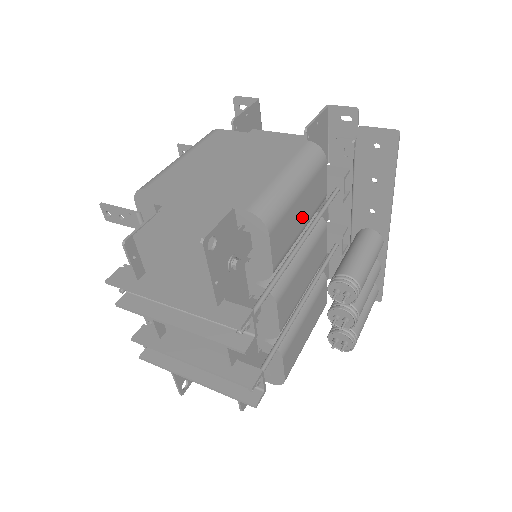
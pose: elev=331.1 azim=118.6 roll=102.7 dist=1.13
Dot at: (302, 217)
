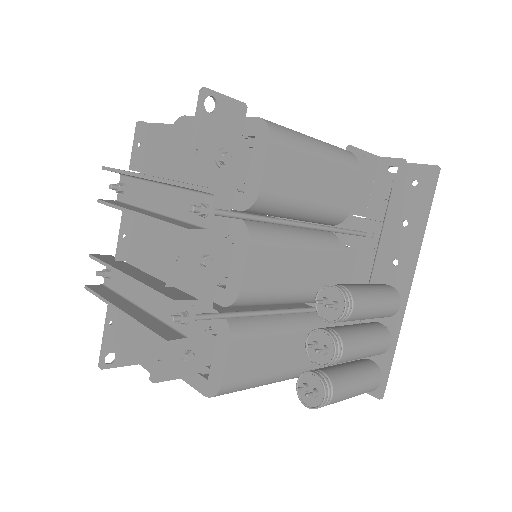
Dot at: (313, 188)
